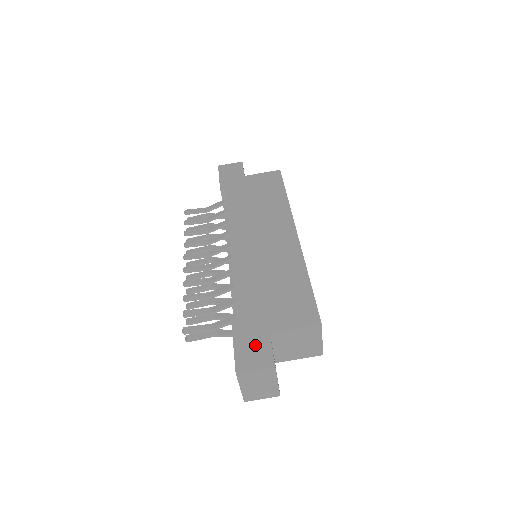
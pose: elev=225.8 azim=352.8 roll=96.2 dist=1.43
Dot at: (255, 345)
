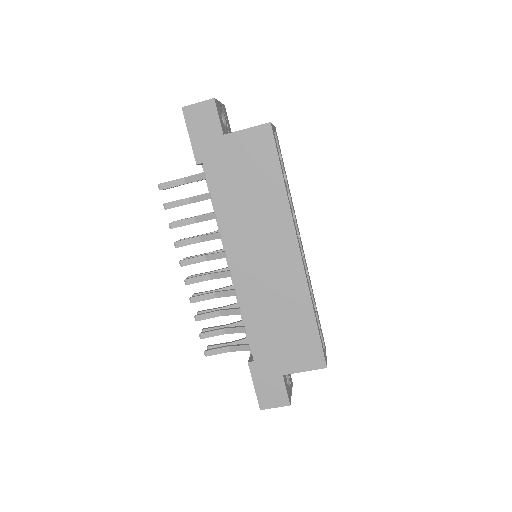
Dot at: (272, 387)
